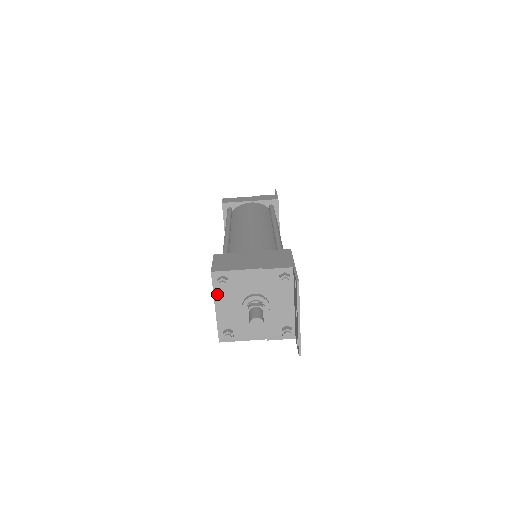
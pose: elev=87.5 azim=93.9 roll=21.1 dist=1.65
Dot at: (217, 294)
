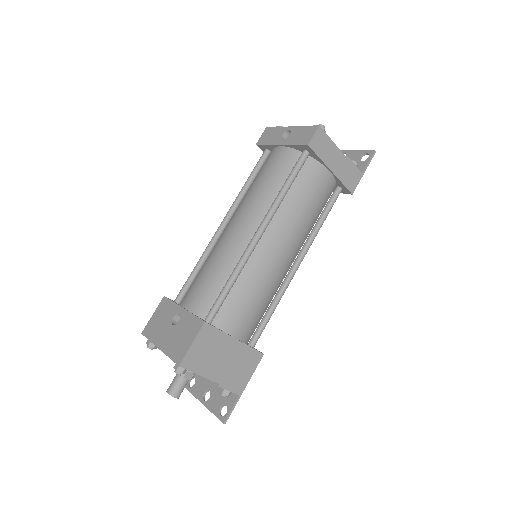
Dot at: (169, 356)
